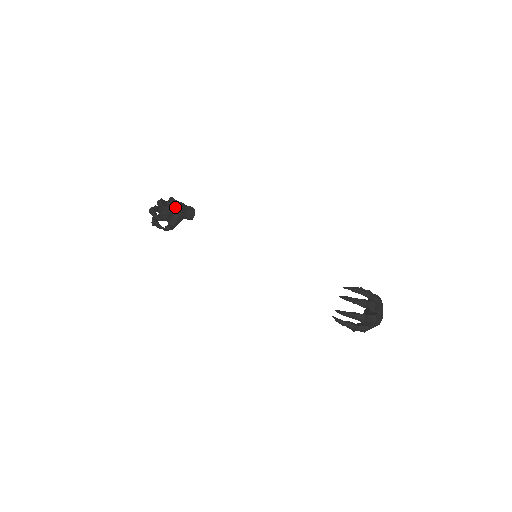
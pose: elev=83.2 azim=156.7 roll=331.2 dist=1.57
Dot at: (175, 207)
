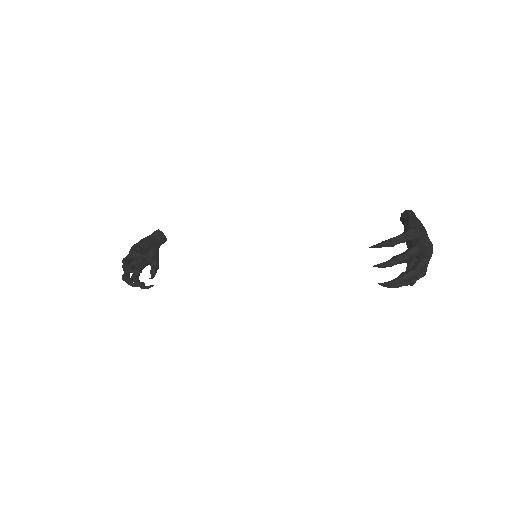
Dot at: (142, 251)
